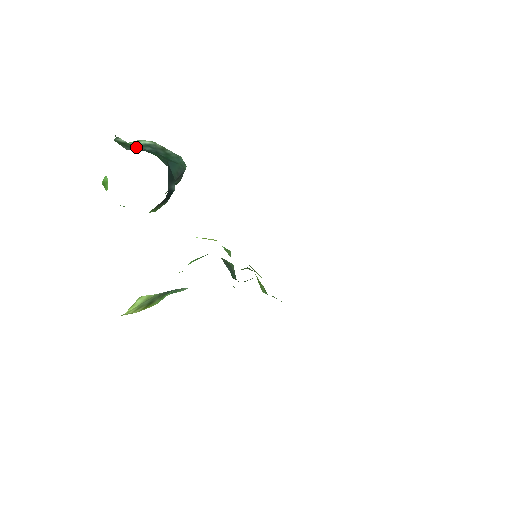
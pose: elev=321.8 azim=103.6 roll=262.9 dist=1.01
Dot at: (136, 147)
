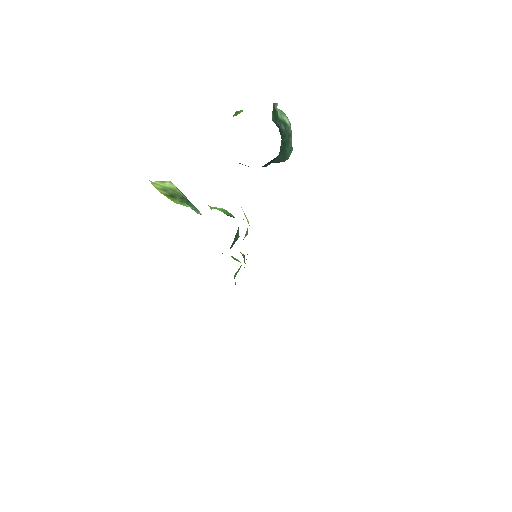
Dot at: occluded
